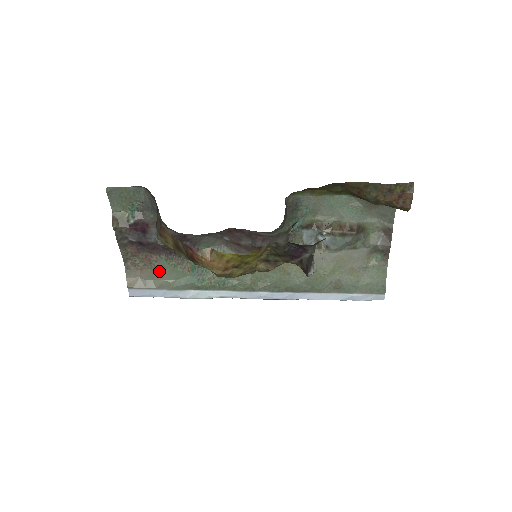
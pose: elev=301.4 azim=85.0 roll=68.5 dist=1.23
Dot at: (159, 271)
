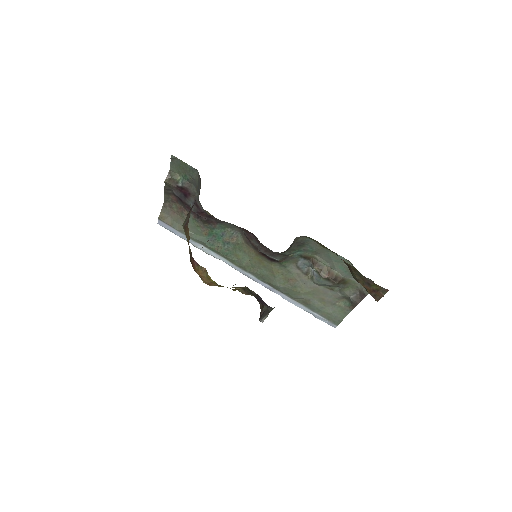
Dot at: occluded
